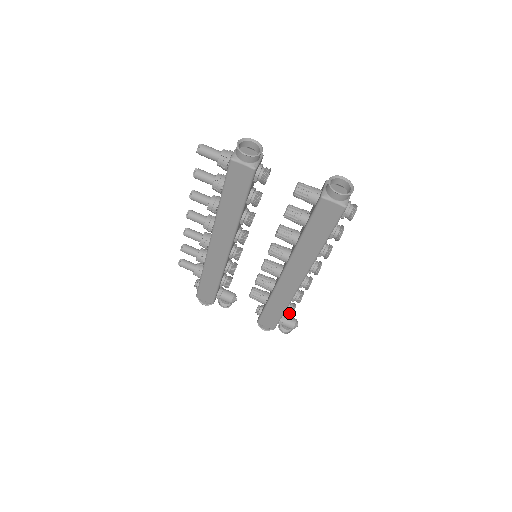
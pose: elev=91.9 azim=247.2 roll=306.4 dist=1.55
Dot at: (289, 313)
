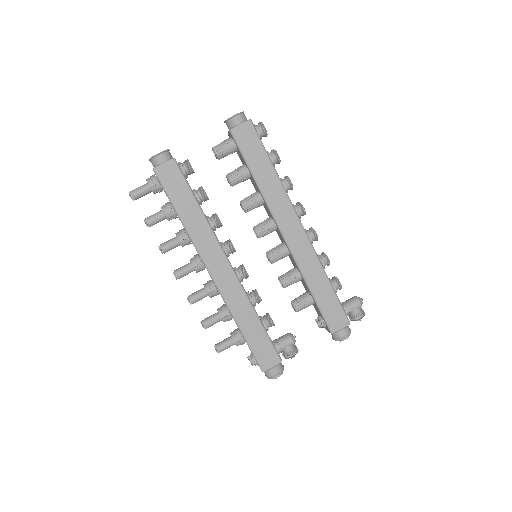
Dot at: (337, 286)
